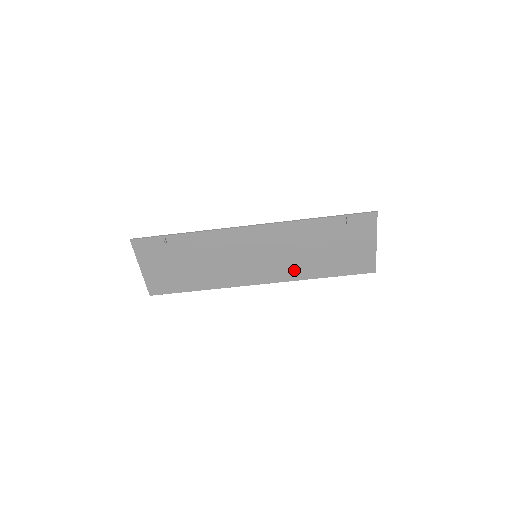
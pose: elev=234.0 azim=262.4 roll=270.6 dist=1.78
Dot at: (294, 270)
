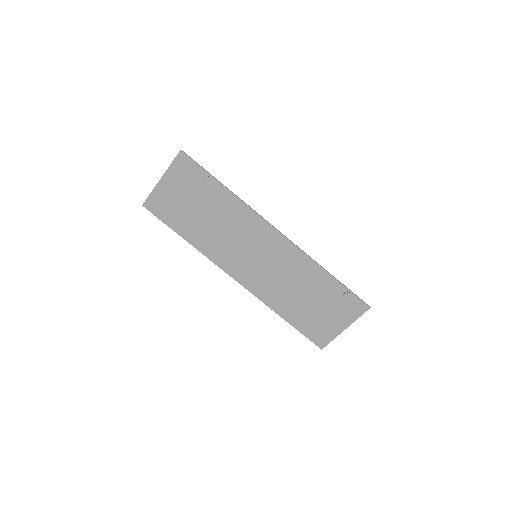
Dot at: (270, 293)
